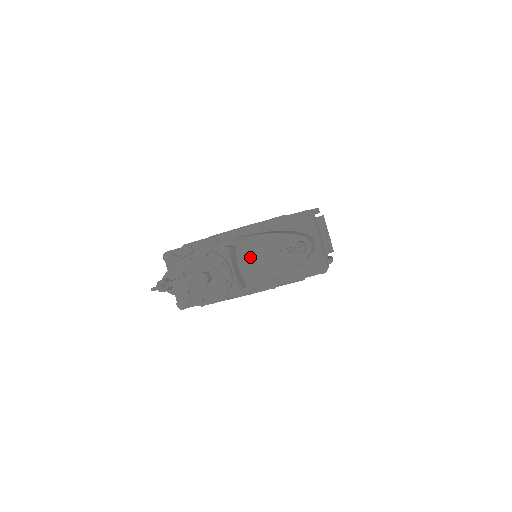
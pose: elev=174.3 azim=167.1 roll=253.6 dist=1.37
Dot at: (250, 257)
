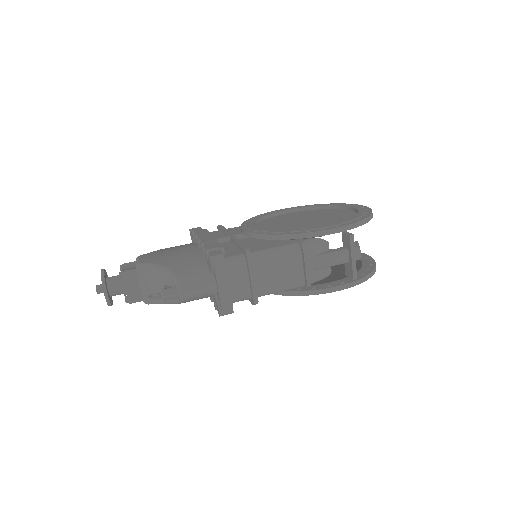
Dot at: (149, 281)
